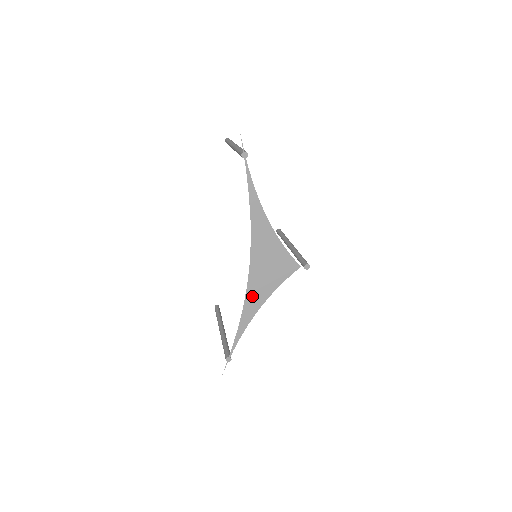
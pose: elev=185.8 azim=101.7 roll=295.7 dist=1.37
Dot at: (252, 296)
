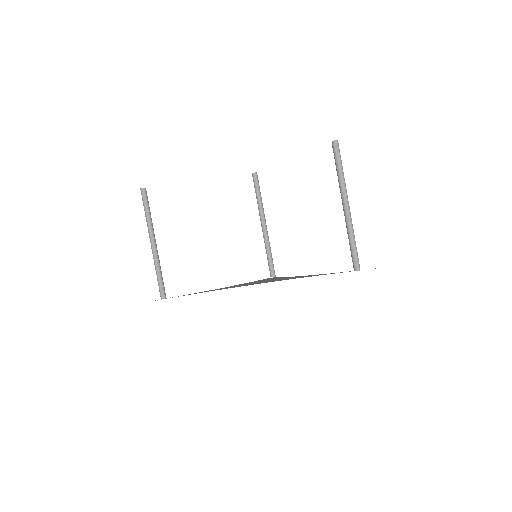
Dot at: (231, 287)
